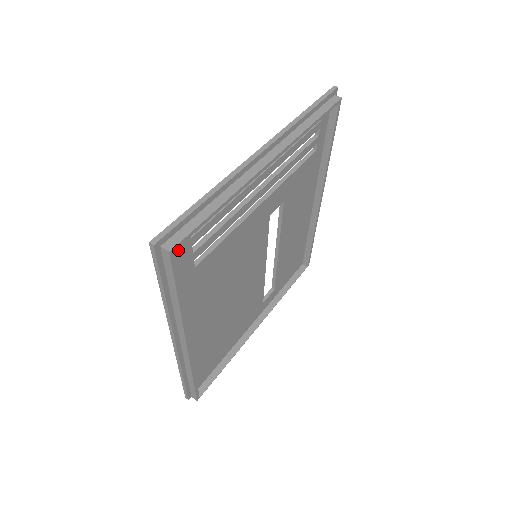
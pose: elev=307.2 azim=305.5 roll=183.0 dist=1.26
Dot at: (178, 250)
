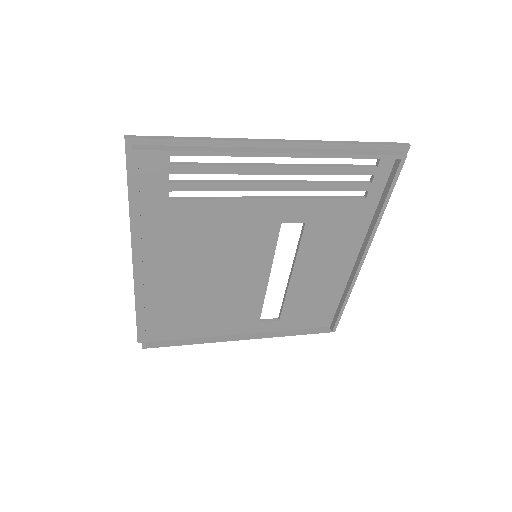
Dot at: (152, 165)
